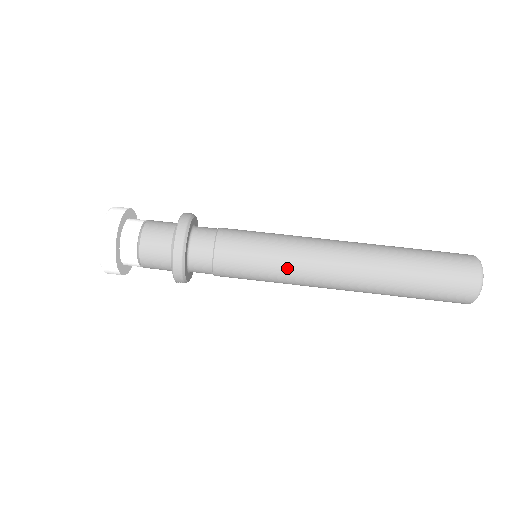
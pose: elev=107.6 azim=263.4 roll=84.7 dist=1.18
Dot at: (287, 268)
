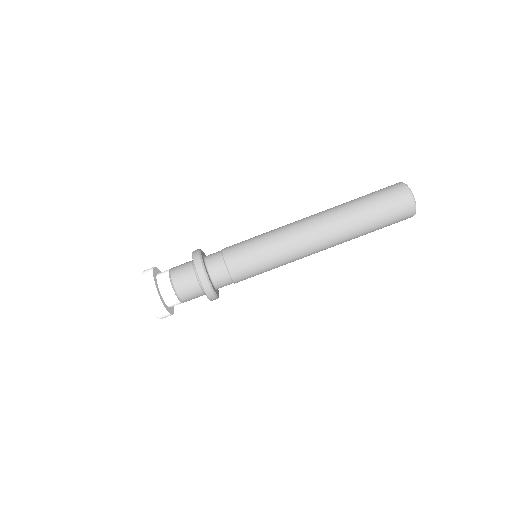
Dot at: occluded
